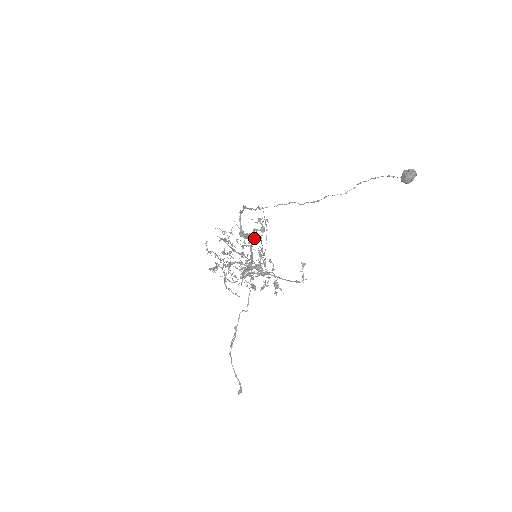
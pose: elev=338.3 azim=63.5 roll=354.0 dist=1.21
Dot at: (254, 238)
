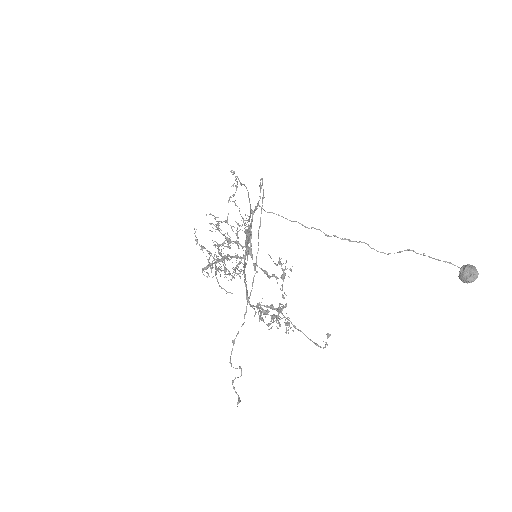
Dot at: occluded
